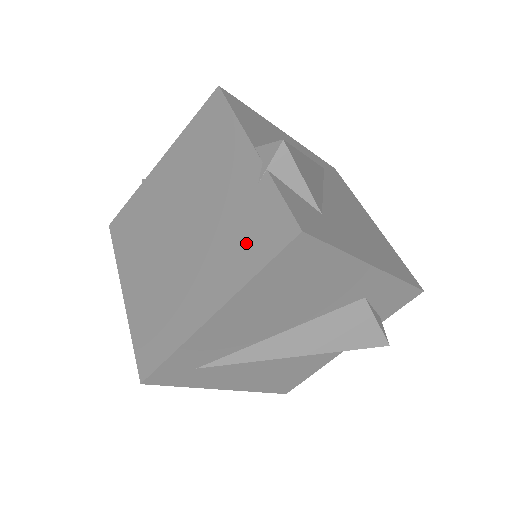
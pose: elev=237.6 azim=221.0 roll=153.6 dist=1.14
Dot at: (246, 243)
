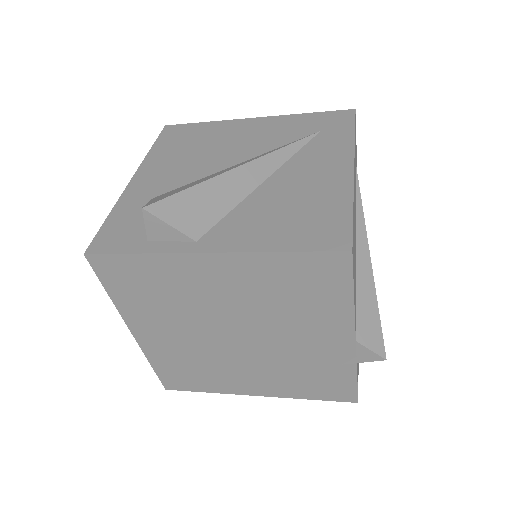
Dot at: (309, 385)
